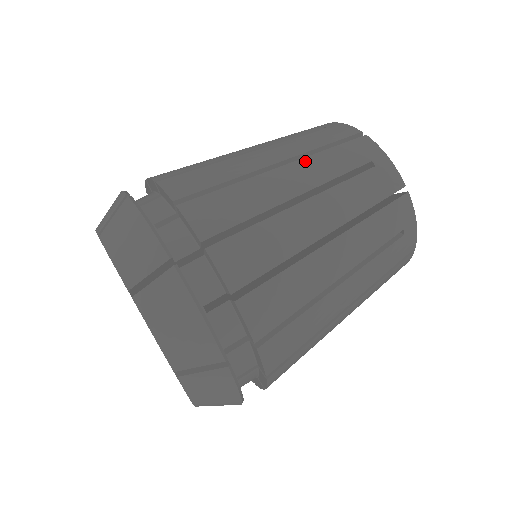
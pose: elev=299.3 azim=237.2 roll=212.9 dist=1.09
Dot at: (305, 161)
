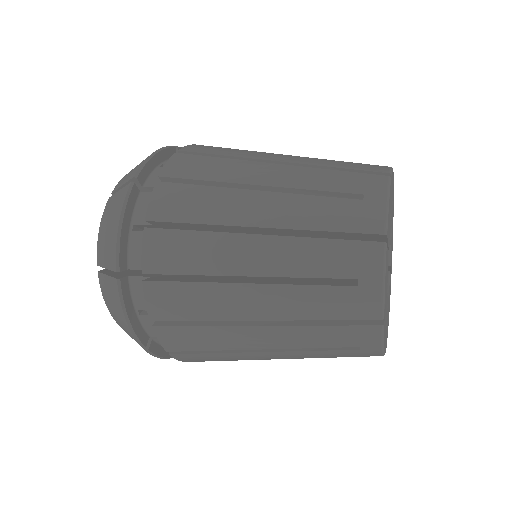
Dot at: occluded
